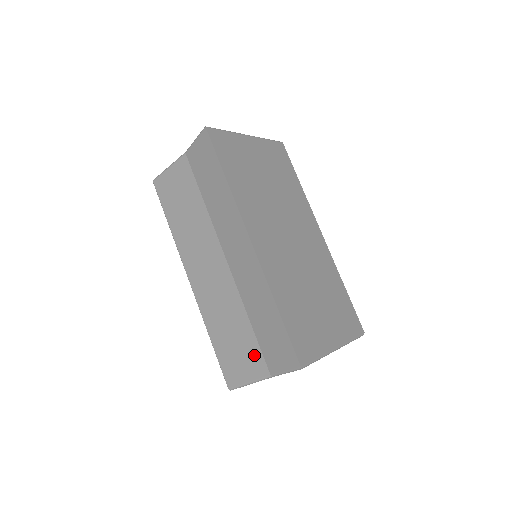
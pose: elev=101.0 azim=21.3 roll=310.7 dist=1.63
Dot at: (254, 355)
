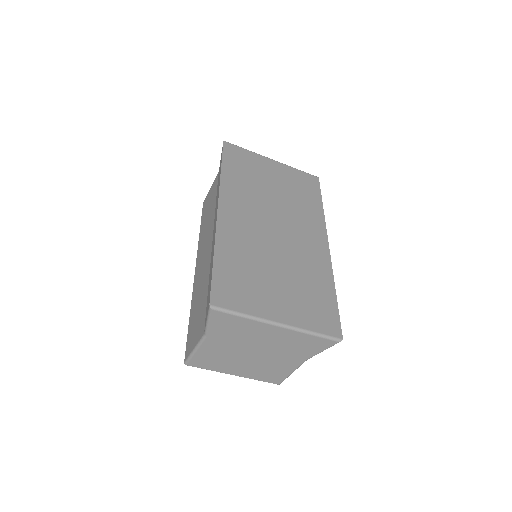
Dot at: (202, 318)
